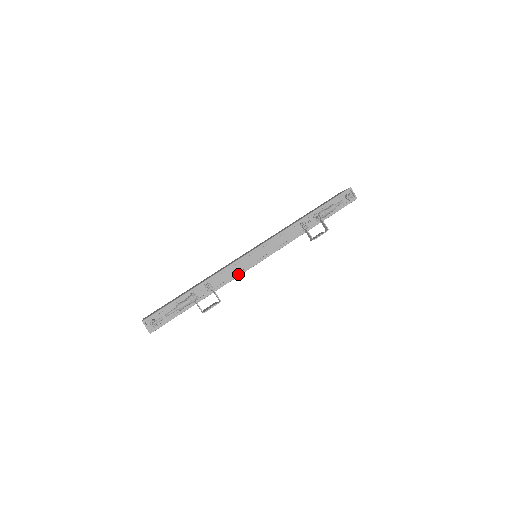
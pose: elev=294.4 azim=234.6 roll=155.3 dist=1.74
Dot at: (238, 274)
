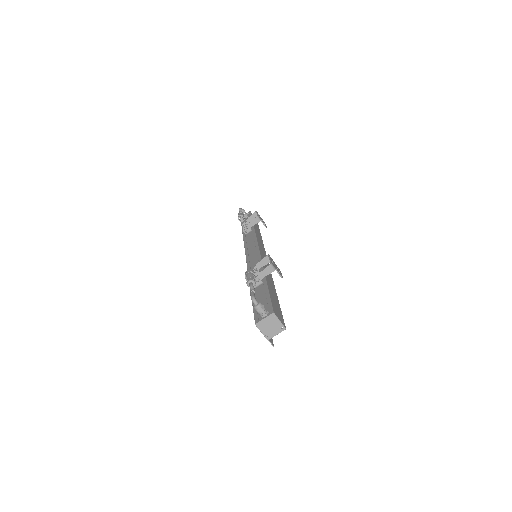
Dot at: (259, 258)
